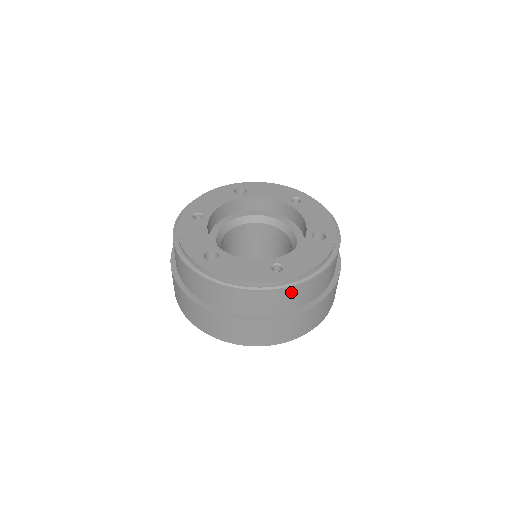
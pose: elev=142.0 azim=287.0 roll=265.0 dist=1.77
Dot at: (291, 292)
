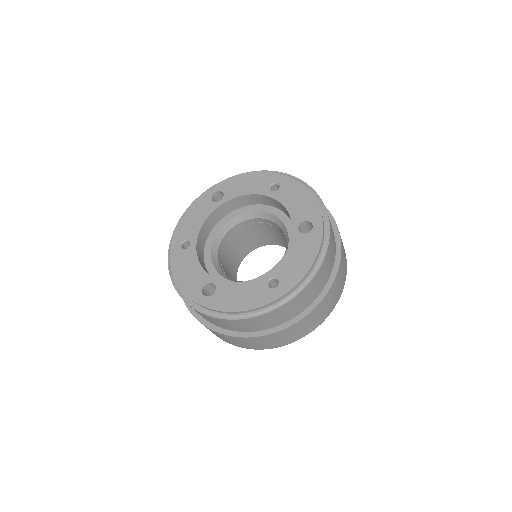
Dot at: (294, 302)
